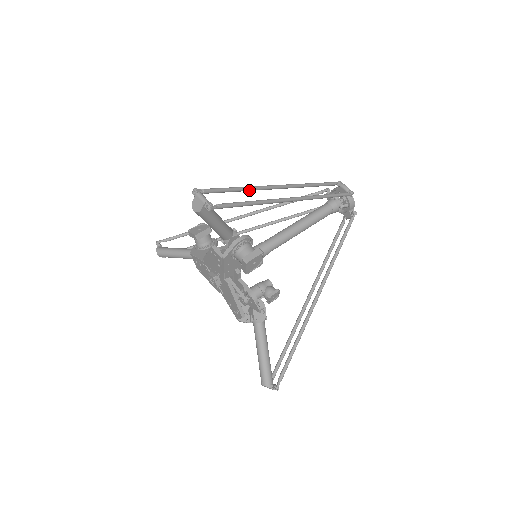
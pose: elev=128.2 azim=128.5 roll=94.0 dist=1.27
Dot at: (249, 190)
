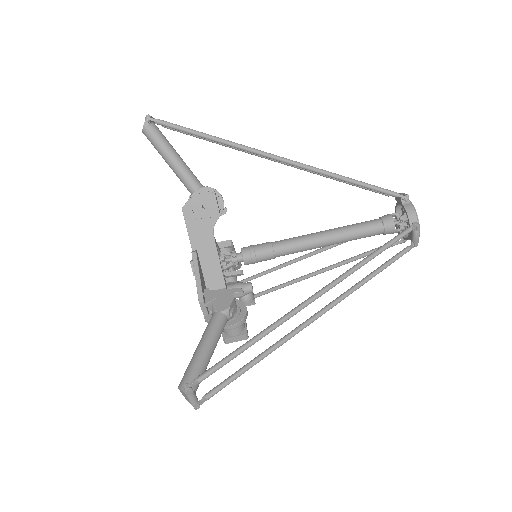
Dot at: (266, 333)
